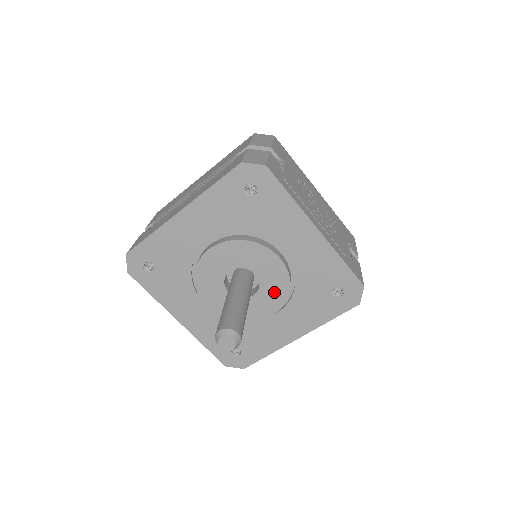
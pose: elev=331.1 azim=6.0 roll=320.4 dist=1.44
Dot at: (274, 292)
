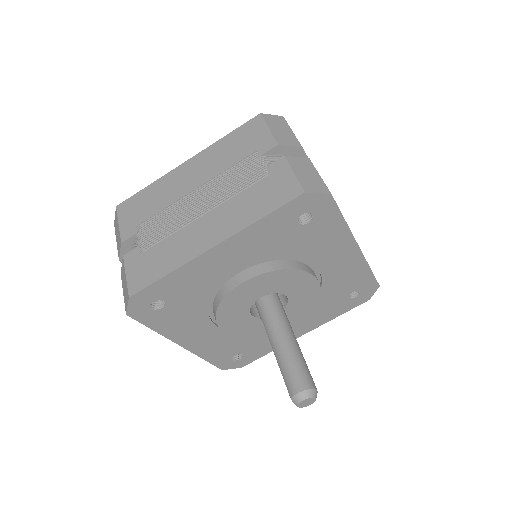
Dot at: (300, 307)
